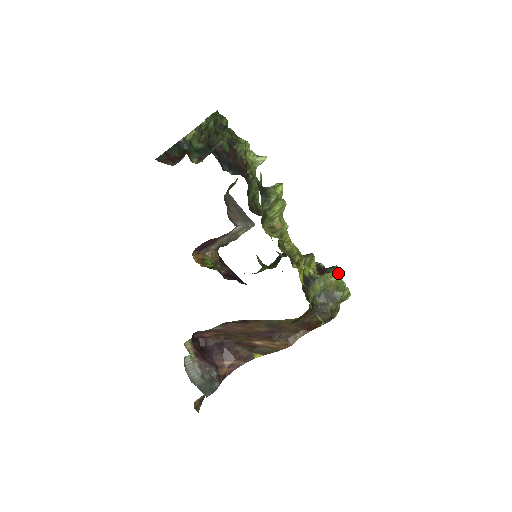
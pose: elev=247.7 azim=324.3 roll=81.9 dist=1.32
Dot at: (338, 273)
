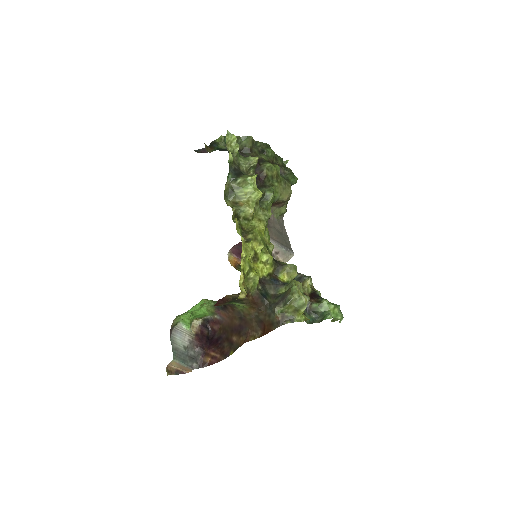
Dot at: (327, 303)
